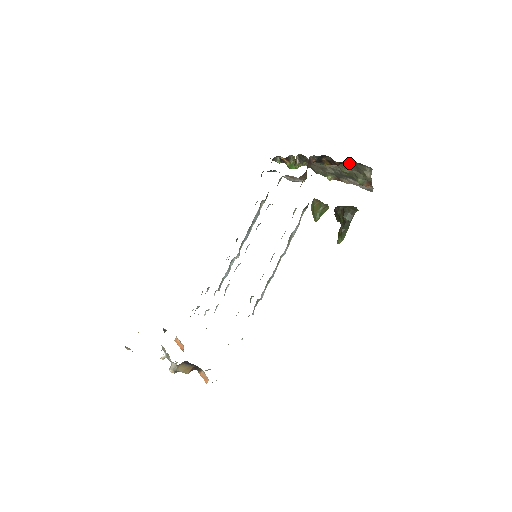
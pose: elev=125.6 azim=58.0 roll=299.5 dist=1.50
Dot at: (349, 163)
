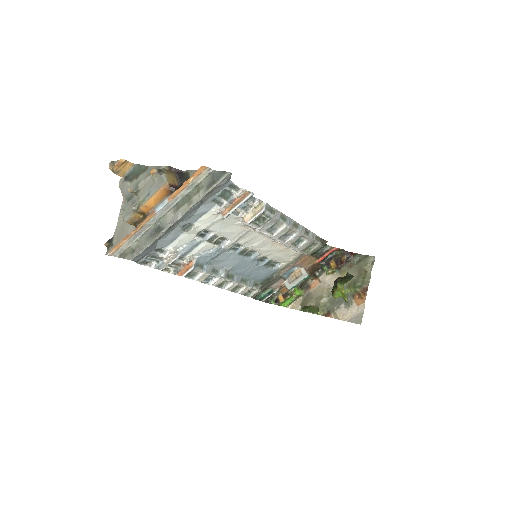
Dot at: (353, 264)
